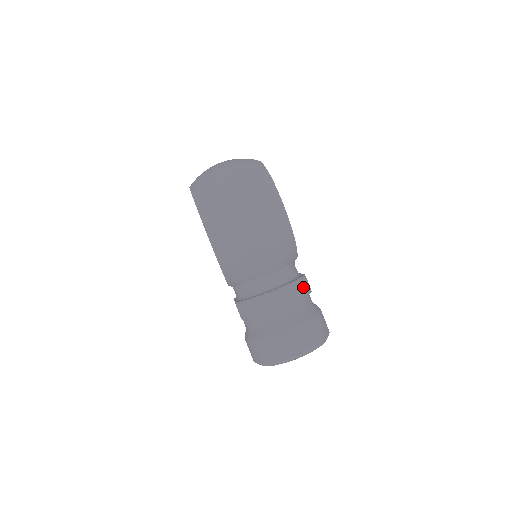
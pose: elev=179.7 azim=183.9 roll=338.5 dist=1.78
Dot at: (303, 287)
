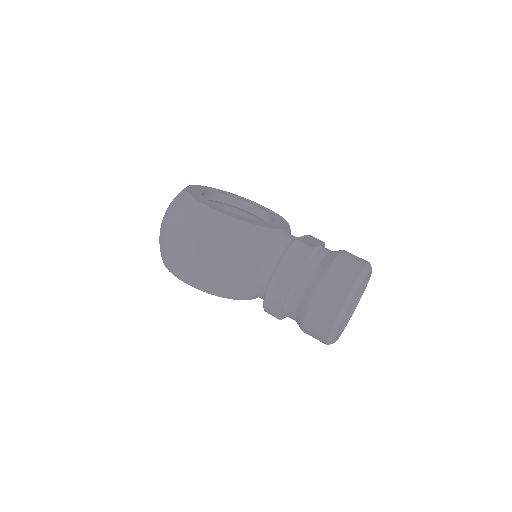
Dot at: (296, 252)
